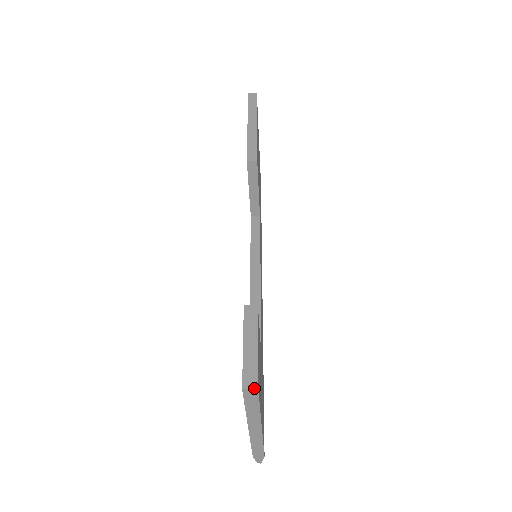
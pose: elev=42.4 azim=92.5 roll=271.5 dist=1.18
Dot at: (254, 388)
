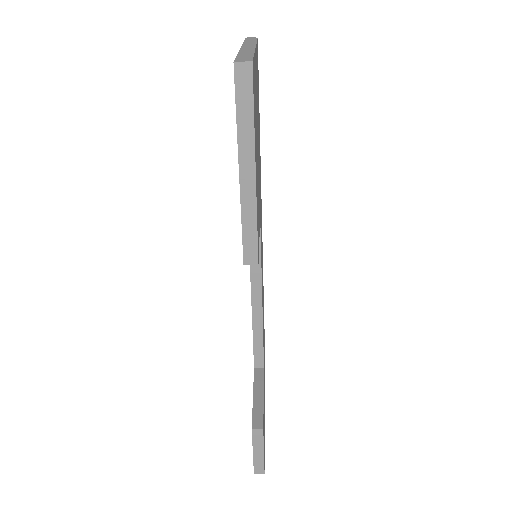
Dot at: (262, 473)
